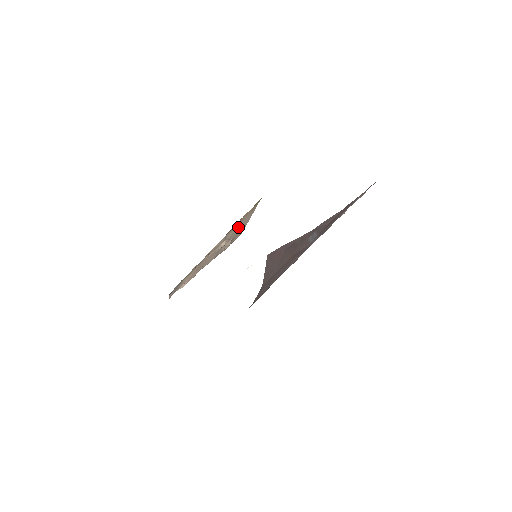
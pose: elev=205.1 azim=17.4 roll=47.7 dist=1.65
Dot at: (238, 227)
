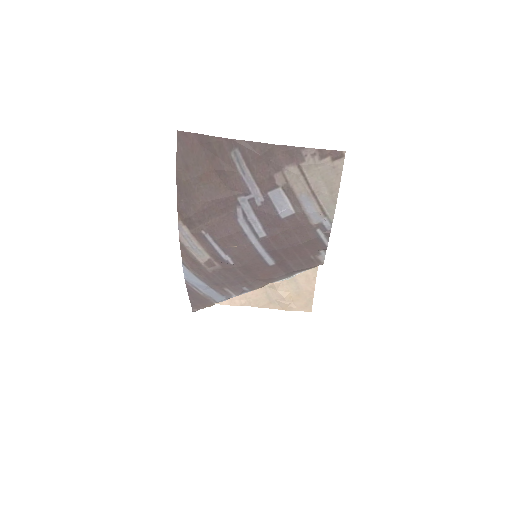
Dot at: occluded
